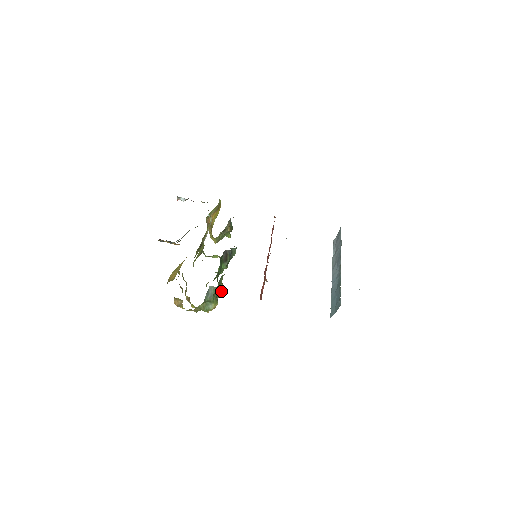
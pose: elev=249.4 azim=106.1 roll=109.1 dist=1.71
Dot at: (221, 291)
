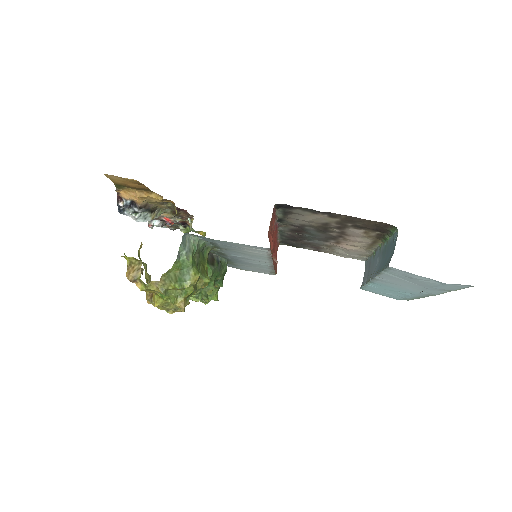
Dot at: (205, 274)
